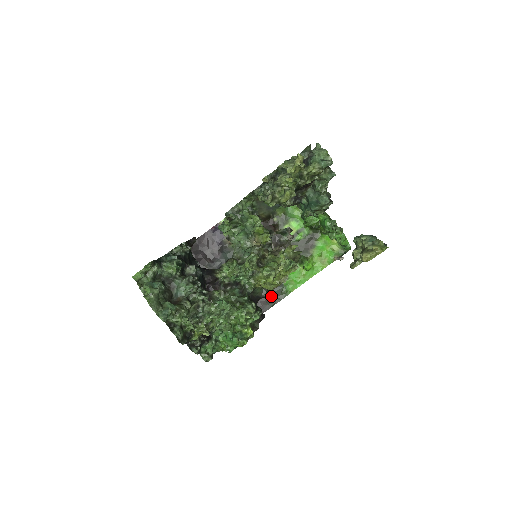
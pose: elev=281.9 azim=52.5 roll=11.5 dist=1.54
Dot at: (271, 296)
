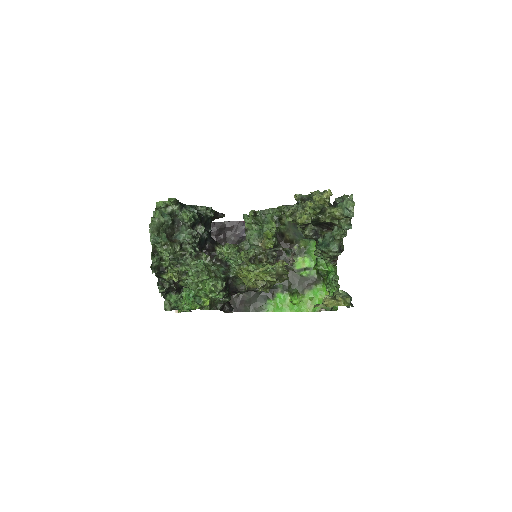
Dot at: (251, 303)
